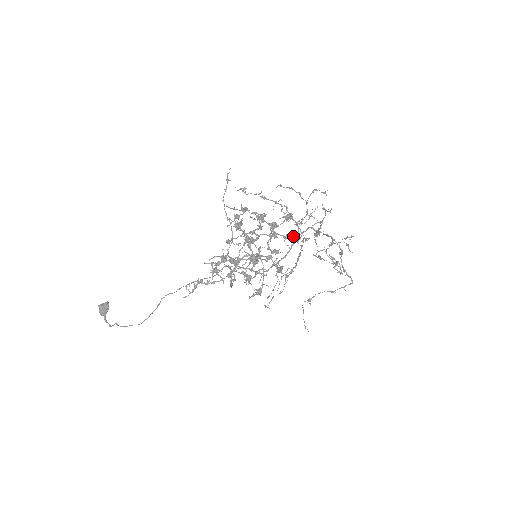
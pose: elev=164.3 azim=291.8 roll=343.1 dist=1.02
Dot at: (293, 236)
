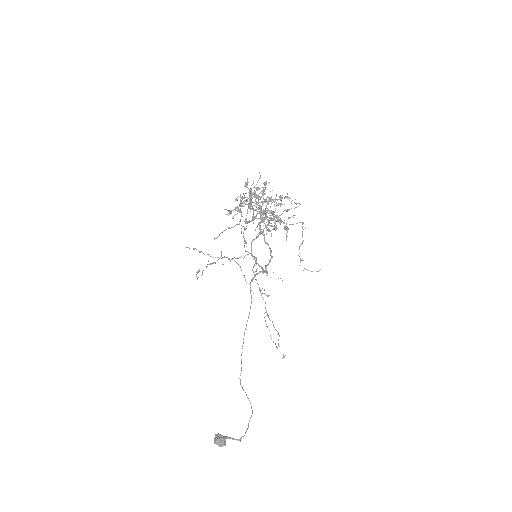
Dot at: (266, 182)
